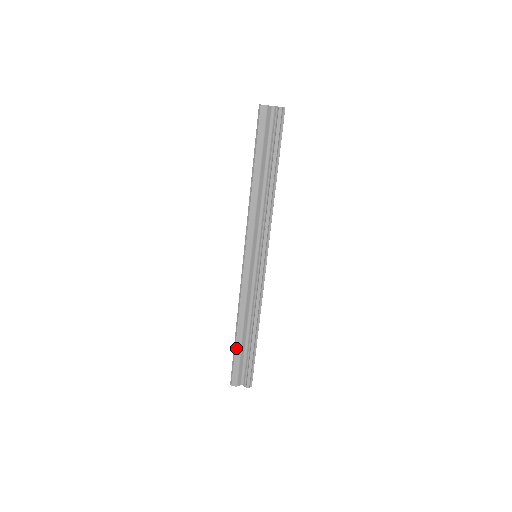
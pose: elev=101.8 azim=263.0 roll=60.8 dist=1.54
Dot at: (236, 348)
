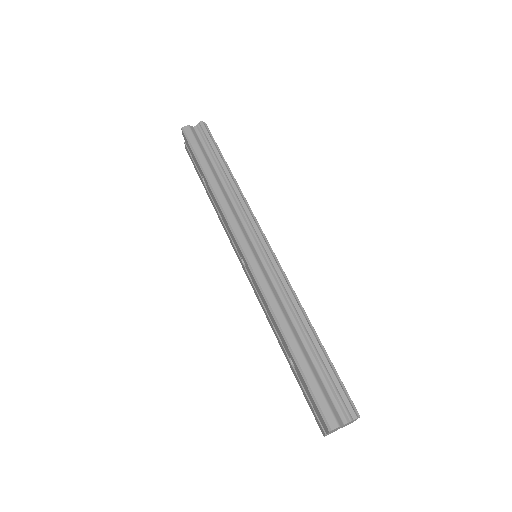
Dot at: (301, 365)
